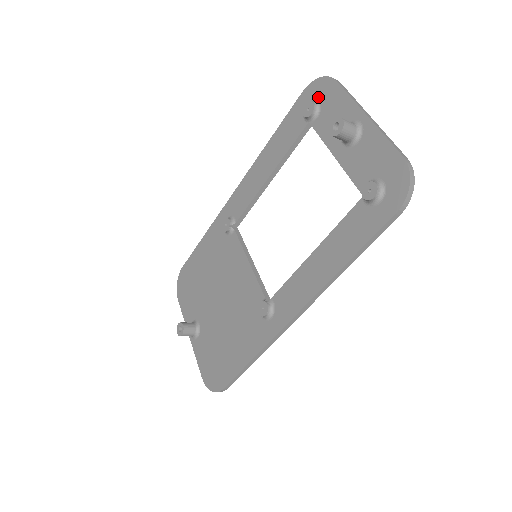
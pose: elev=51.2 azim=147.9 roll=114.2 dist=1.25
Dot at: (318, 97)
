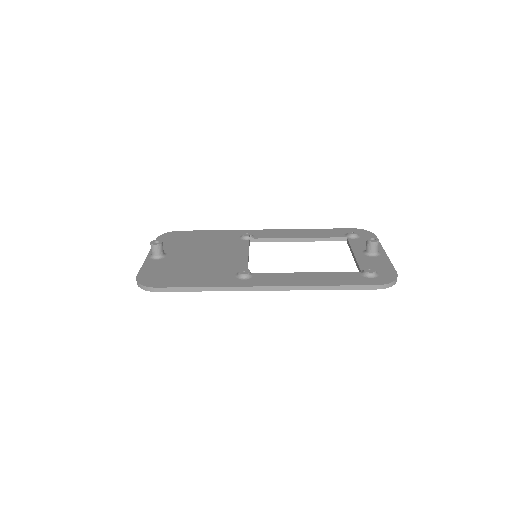
Dot at: (360, 234)
